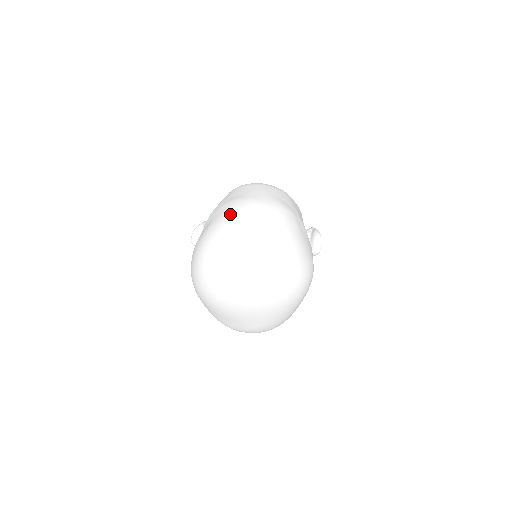
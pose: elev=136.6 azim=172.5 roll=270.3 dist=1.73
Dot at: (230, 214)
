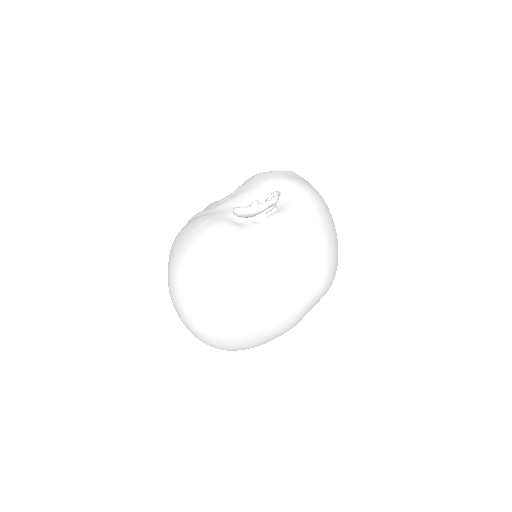
Dot at: (258, 308)
